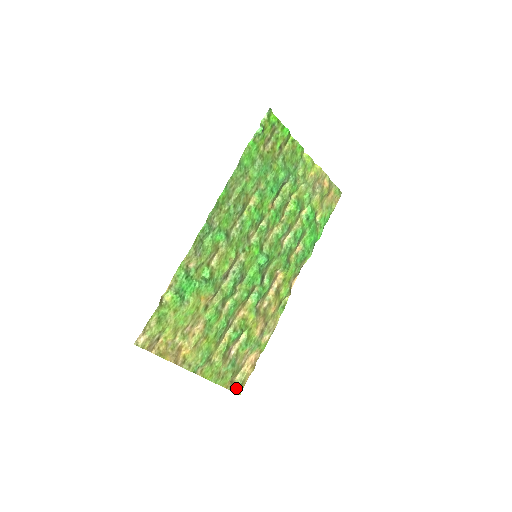
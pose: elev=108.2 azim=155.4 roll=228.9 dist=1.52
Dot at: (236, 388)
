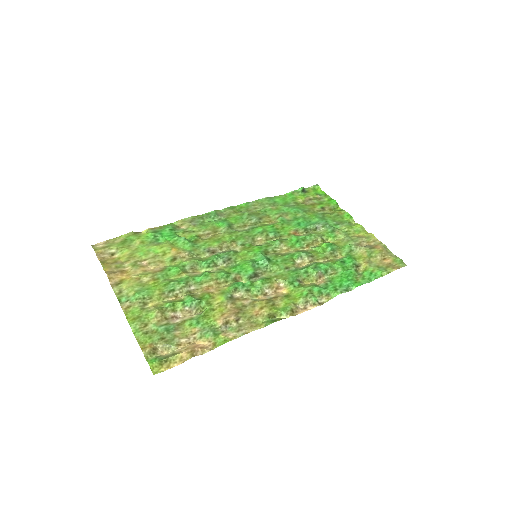
Dot at: (154, 360)
